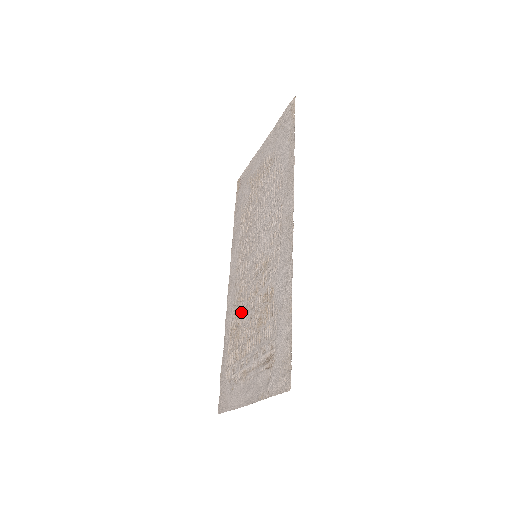
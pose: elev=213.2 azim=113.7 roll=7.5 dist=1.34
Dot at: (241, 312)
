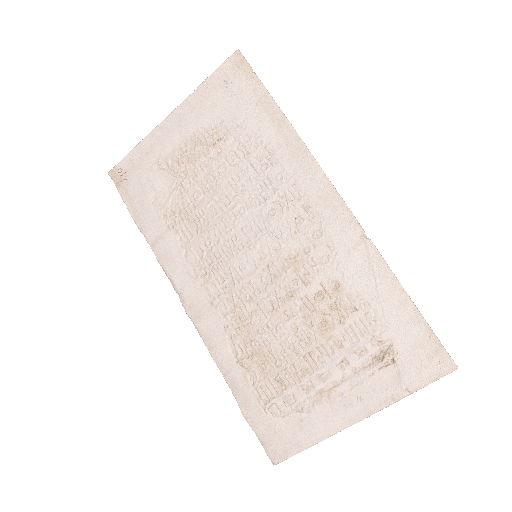
Dot at: (259, 331)
